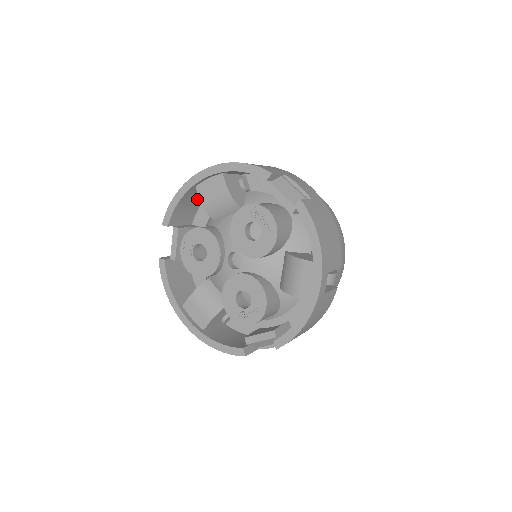
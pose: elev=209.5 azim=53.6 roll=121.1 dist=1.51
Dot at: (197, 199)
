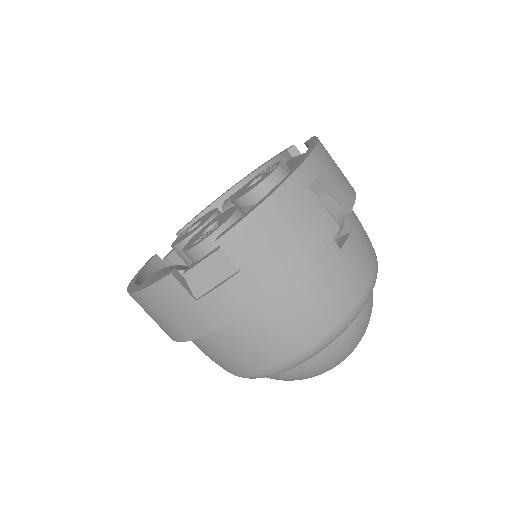
Dot at: occluded
